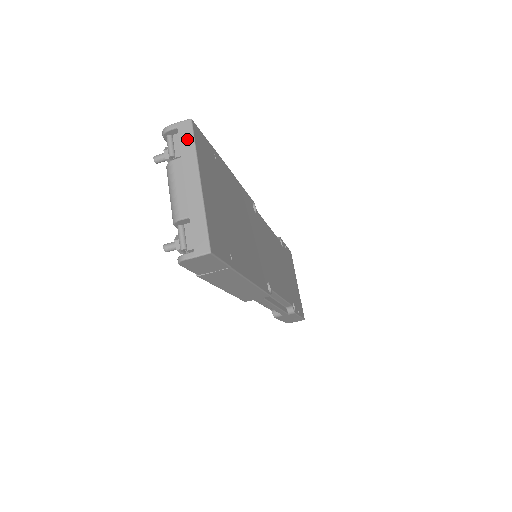
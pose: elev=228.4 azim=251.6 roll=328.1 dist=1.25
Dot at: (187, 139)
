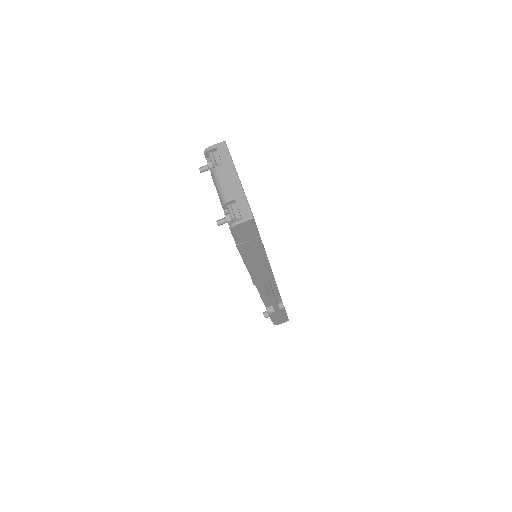
Dot at: (225, 153)
